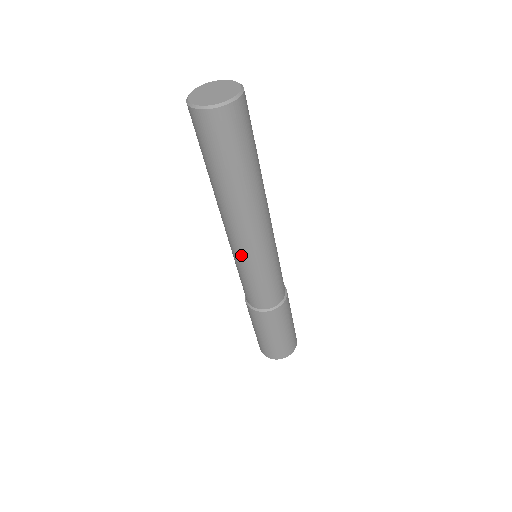
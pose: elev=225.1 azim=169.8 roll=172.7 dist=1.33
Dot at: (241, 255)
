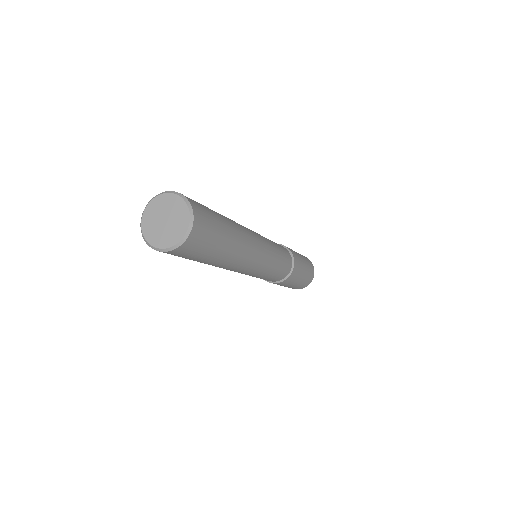
Dot at: occluded
